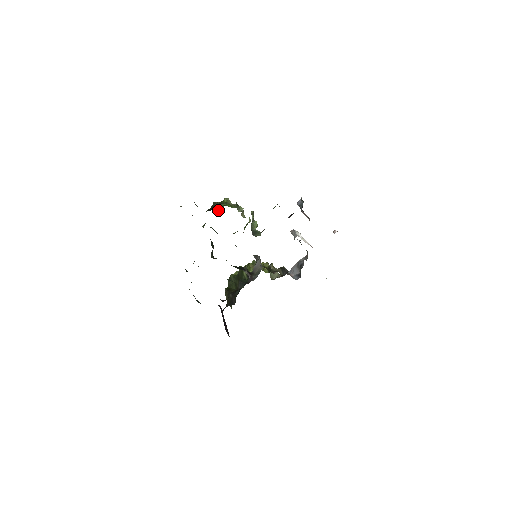
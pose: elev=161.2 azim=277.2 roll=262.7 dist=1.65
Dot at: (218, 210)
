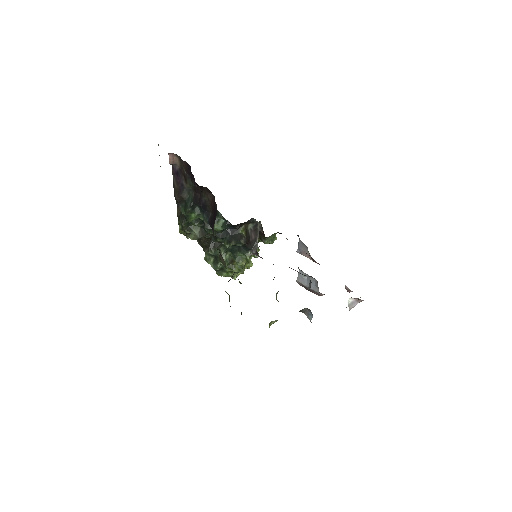
Dot at: occluded
